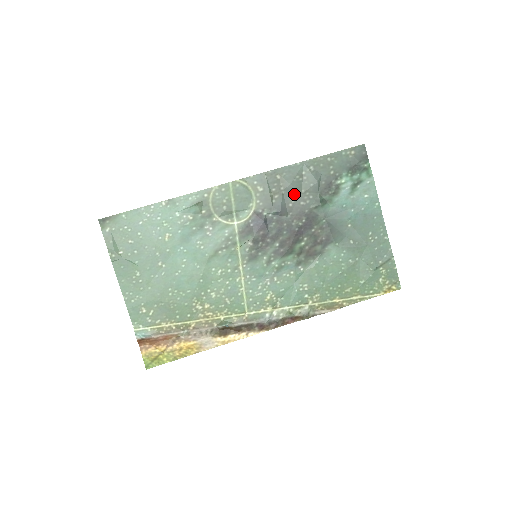
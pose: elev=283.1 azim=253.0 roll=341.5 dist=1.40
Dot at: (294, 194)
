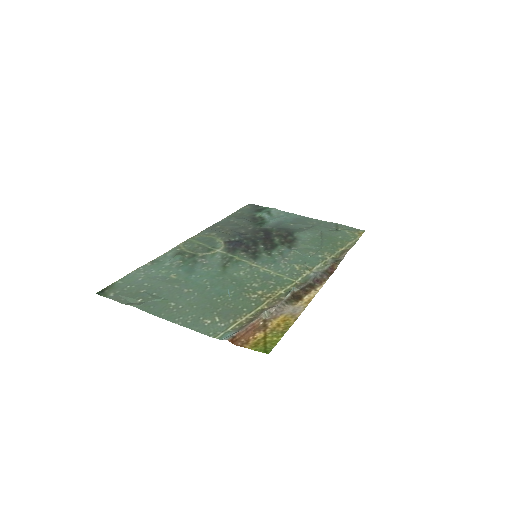
Dot at: (239, 228)
